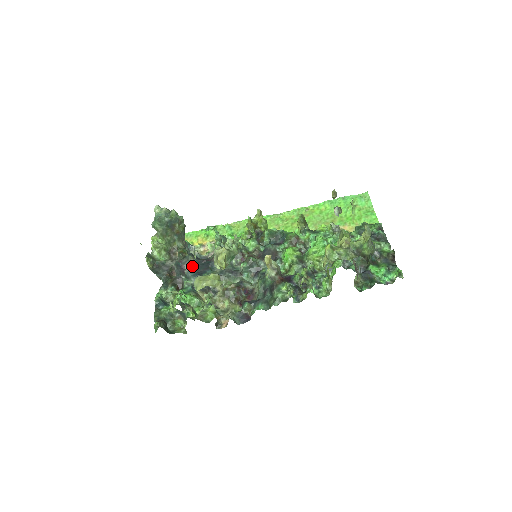
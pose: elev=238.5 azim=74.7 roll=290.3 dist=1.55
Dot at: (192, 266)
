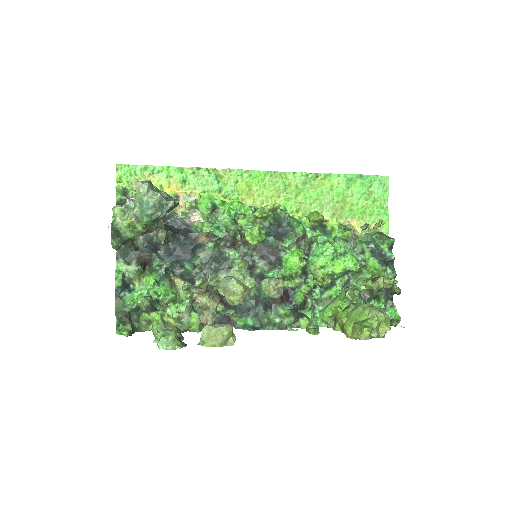
Dot at: (169, 245)
